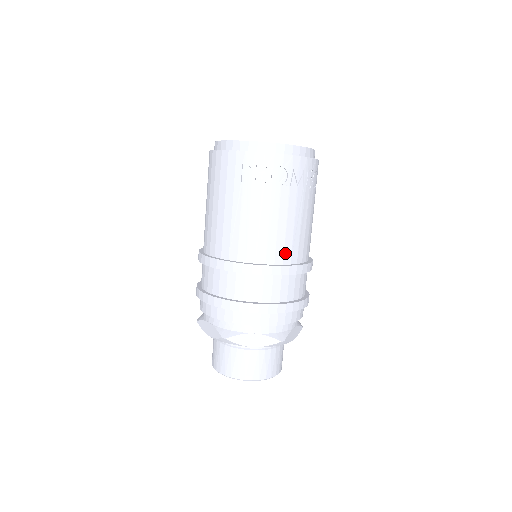
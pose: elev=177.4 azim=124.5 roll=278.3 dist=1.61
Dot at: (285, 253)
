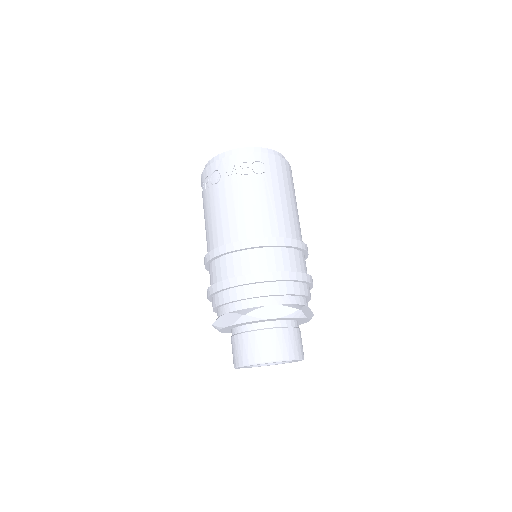
Dot at: (232, 234)
